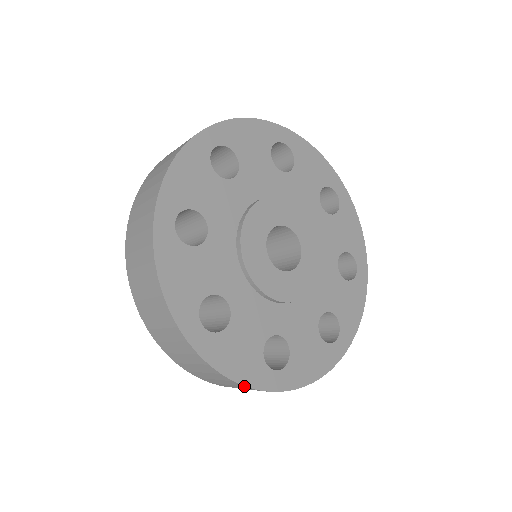
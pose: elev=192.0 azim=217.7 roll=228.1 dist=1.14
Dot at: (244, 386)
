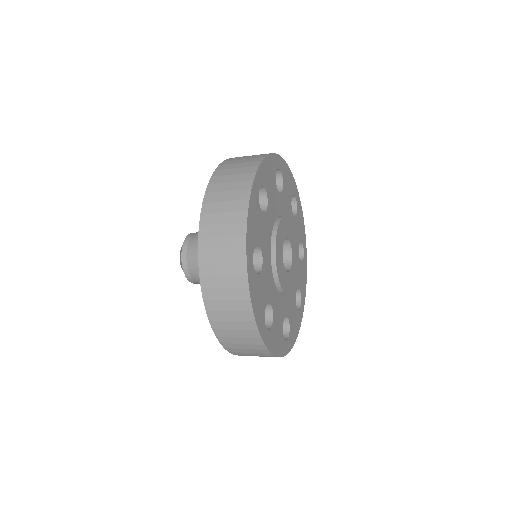
Dot at: occluded
